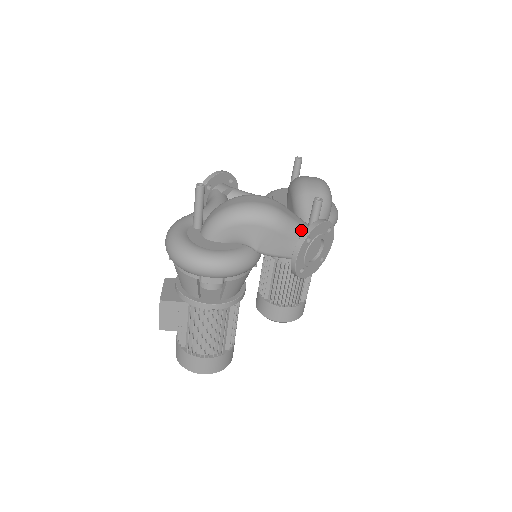
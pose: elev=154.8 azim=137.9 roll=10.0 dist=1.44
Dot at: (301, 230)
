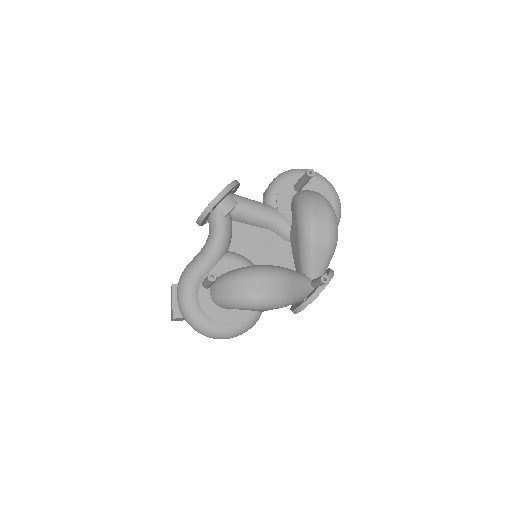
Dot at: (304, 295)
